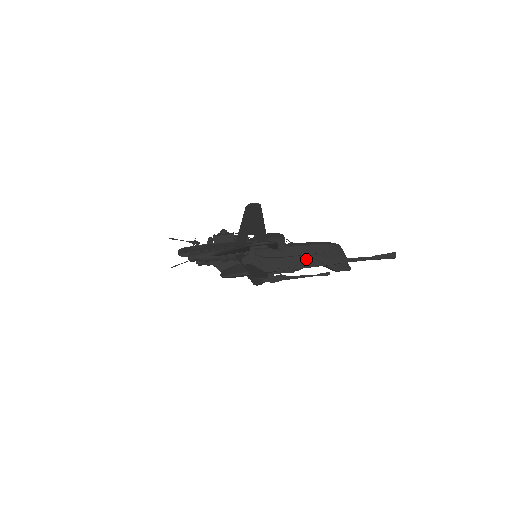
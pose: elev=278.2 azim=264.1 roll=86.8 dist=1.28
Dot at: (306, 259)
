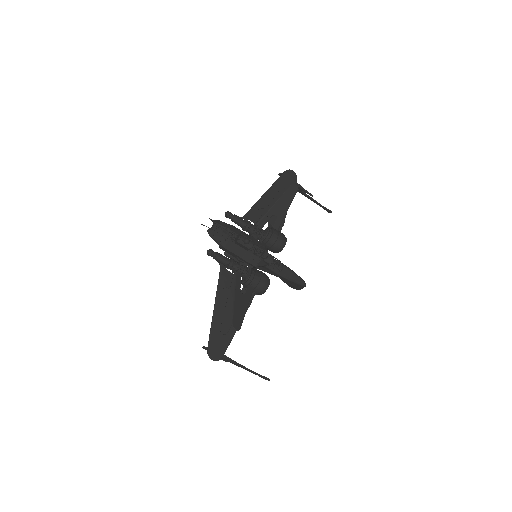
Dot at: (231, 362)
